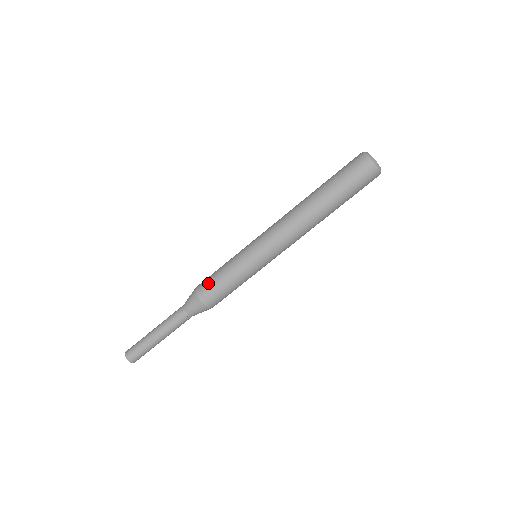
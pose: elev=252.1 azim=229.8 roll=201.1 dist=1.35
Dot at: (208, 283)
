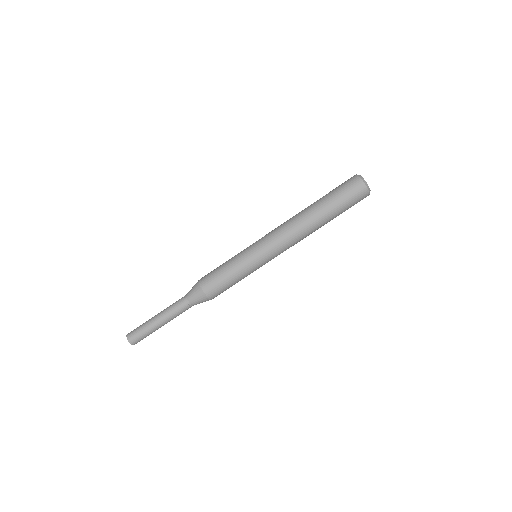
Dot at: (210, 273)
